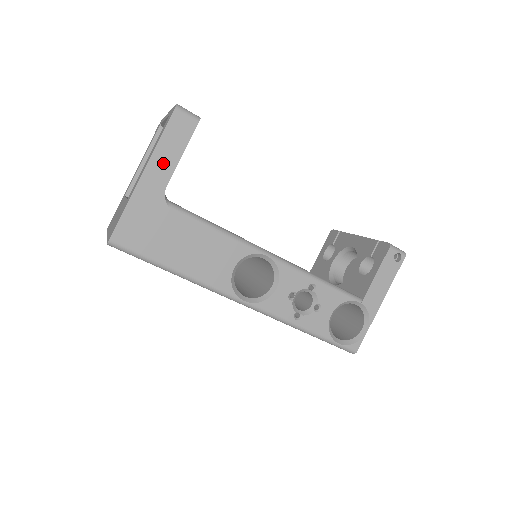
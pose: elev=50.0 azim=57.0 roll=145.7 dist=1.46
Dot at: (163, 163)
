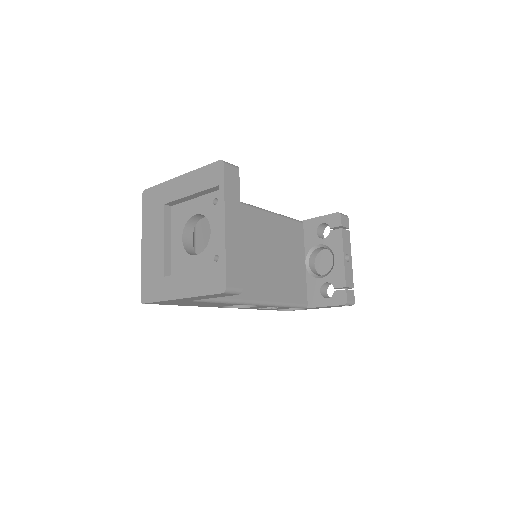
Dot at: (199, 298)
